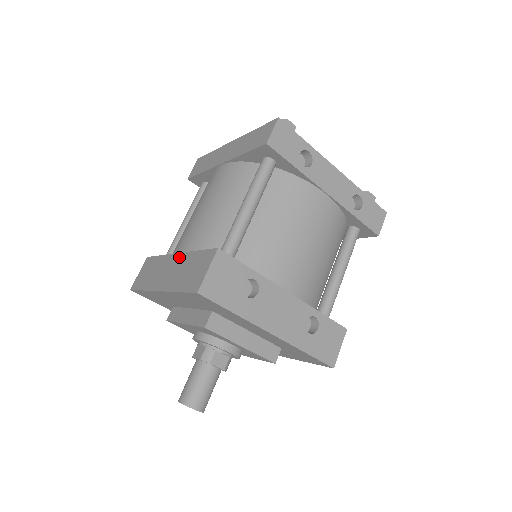
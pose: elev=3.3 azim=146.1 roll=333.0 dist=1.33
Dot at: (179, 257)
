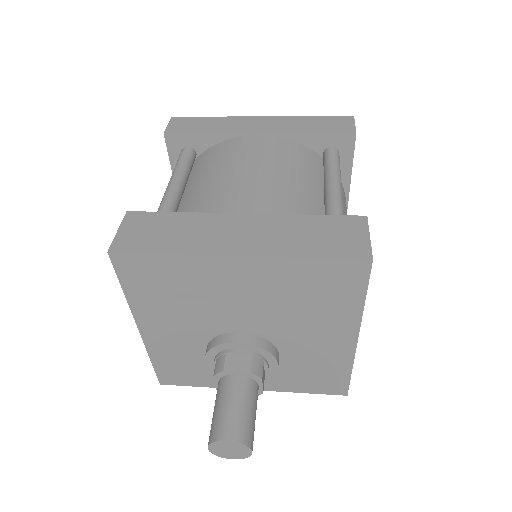
Dot at: (259, 218)
